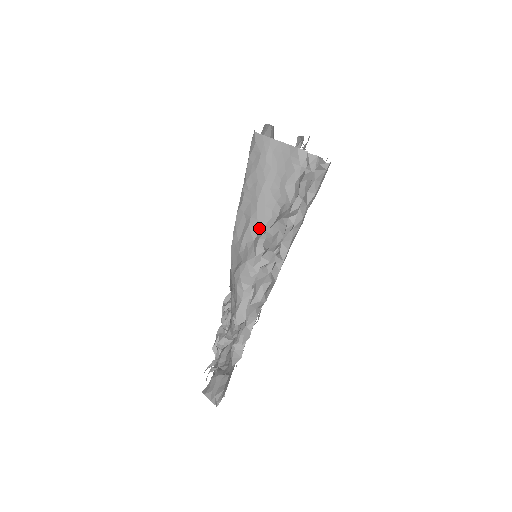
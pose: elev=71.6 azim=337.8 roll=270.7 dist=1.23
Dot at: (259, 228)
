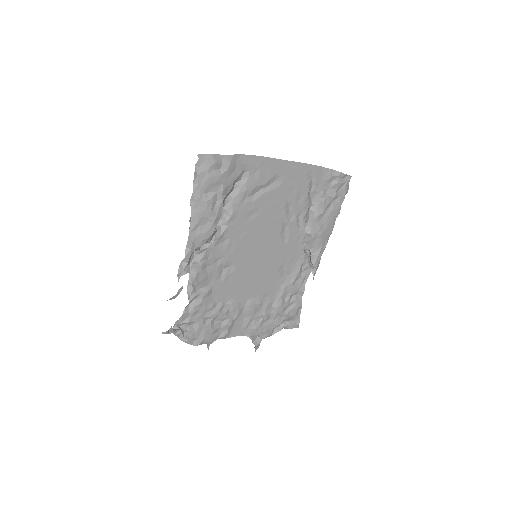
Dot at: occluded
